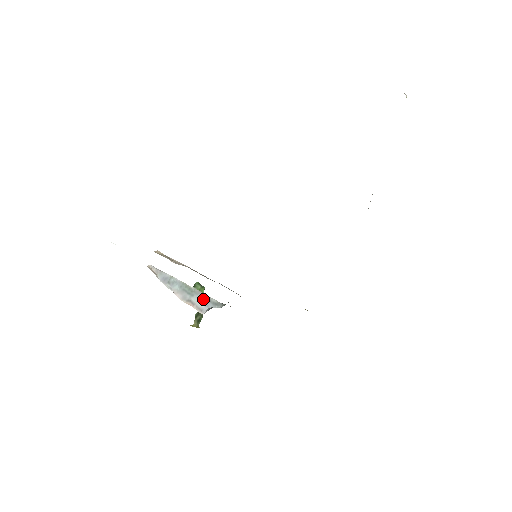
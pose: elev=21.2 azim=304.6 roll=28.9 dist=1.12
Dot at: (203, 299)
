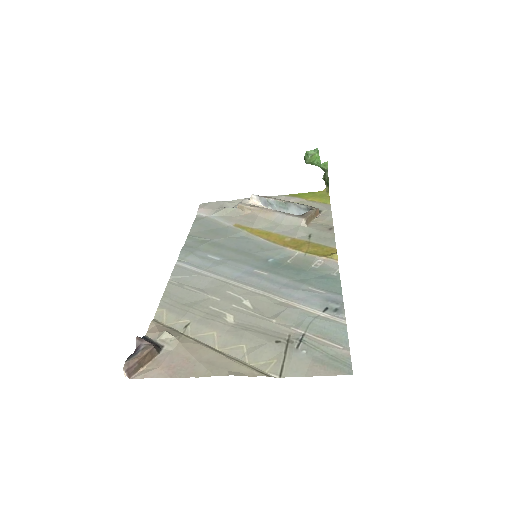
Dot at: (295, 209)
